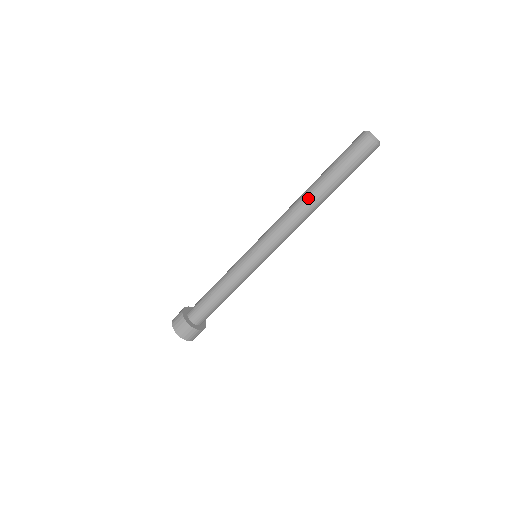
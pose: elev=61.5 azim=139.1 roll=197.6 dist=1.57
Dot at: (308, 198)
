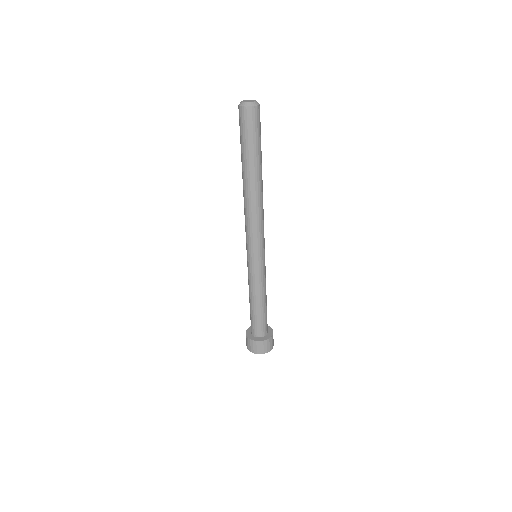
Dot at: (255, 187)
